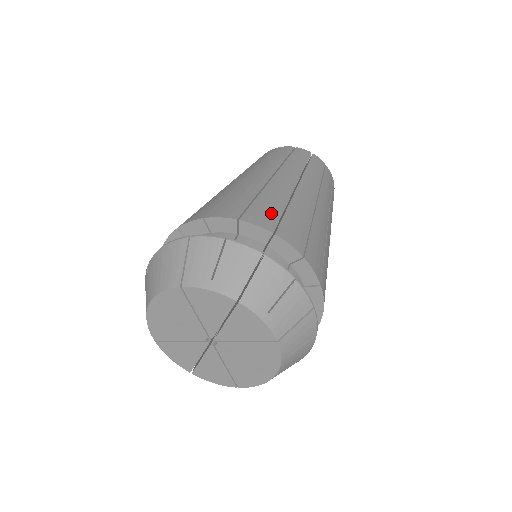
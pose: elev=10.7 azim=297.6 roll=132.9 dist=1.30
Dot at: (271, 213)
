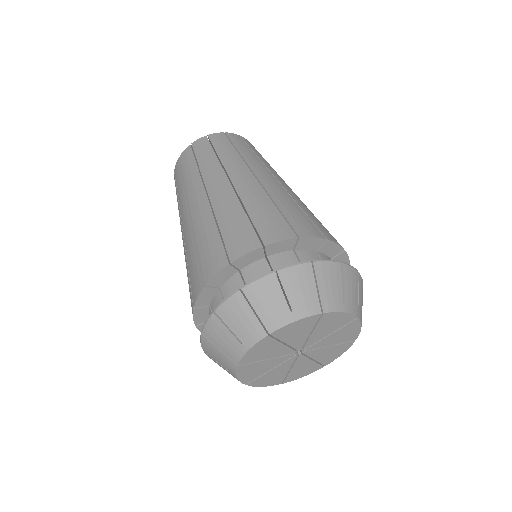
Dot at: occluded
